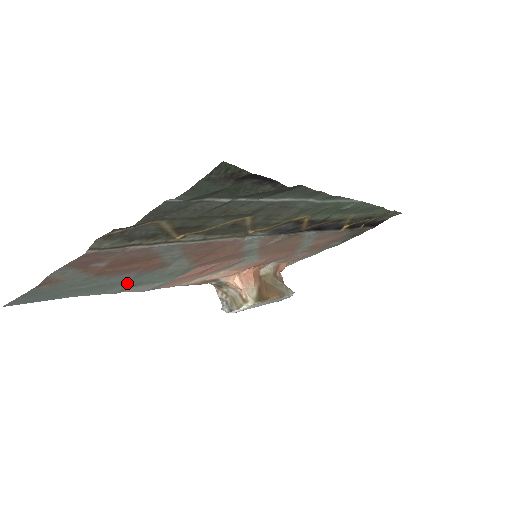
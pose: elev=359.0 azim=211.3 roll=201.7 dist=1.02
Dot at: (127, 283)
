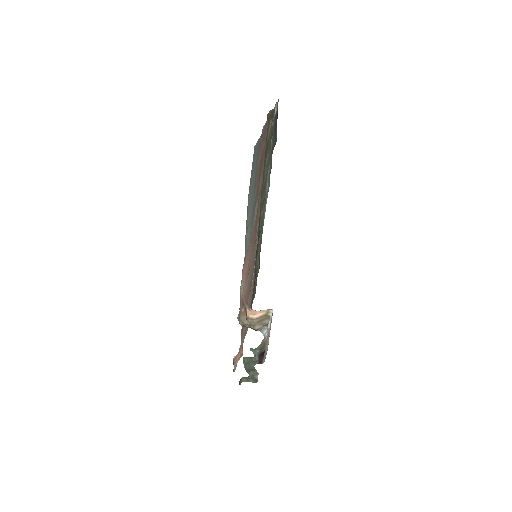
Dot at: (252, 211)
